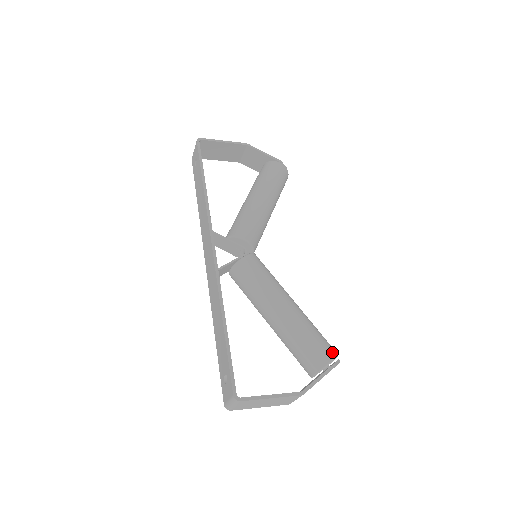
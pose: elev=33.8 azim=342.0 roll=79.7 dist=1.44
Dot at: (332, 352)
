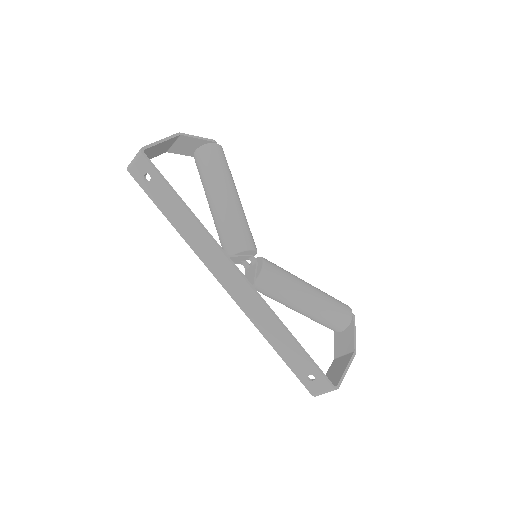
Dot at: (348, 308)
